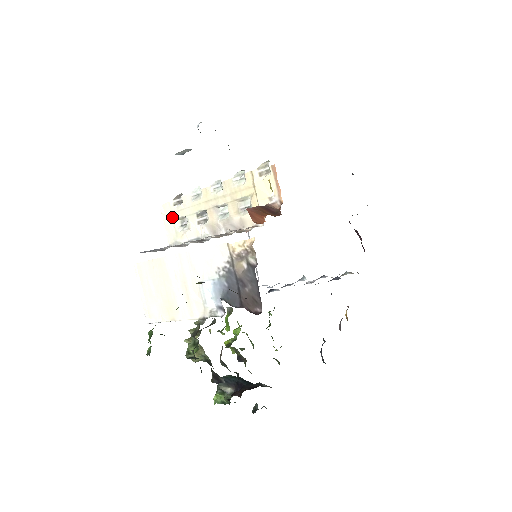
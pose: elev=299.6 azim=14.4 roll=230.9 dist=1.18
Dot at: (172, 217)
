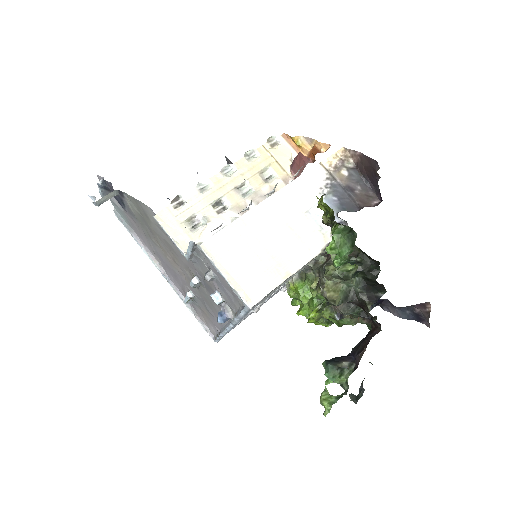
Dot at: (177, 221)
